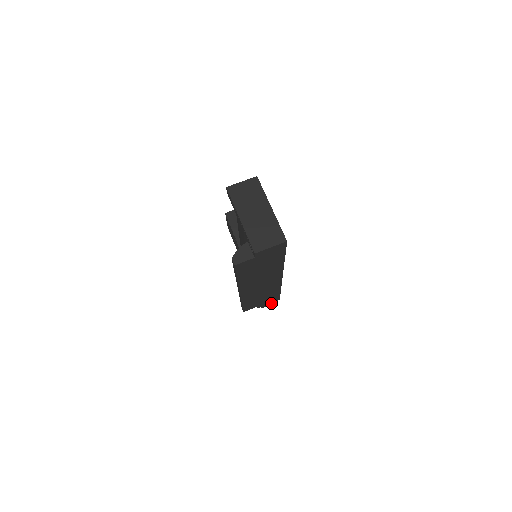
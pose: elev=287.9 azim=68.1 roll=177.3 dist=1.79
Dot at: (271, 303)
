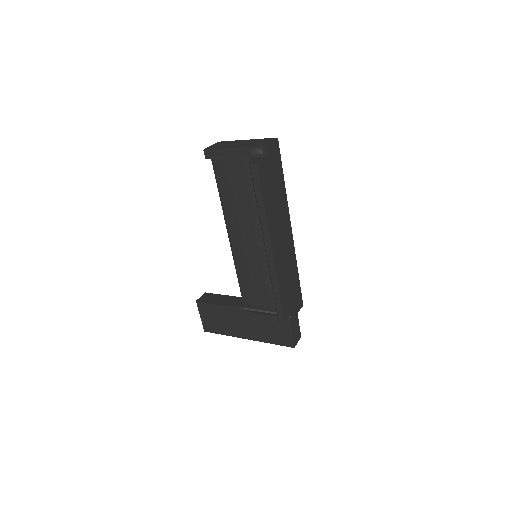
Dot at: (298, 337)
